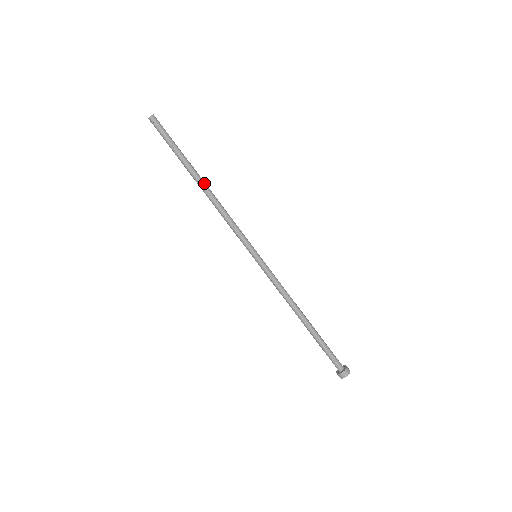
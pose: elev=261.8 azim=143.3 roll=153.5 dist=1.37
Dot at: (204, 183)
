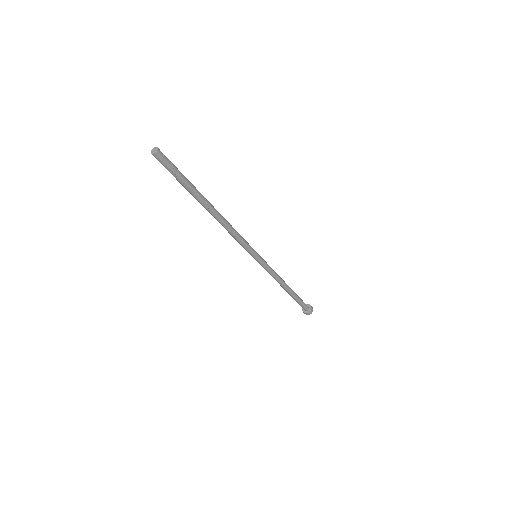
Dot at: (212, 213)
